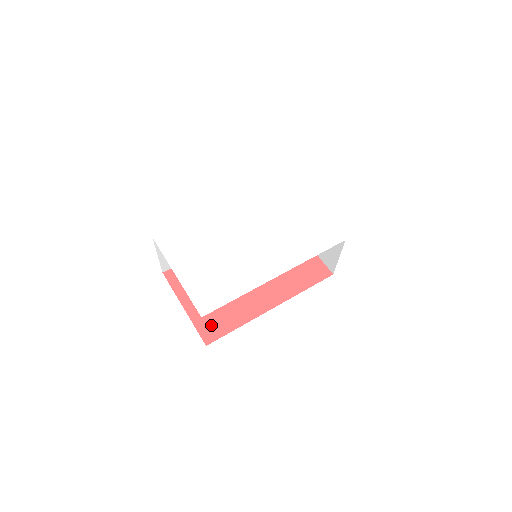
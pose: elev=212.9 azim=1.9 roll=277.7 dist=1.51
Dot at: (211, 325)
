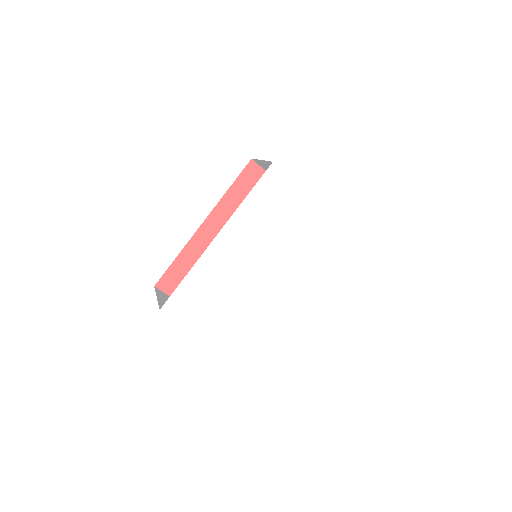
Dot at: occluded
